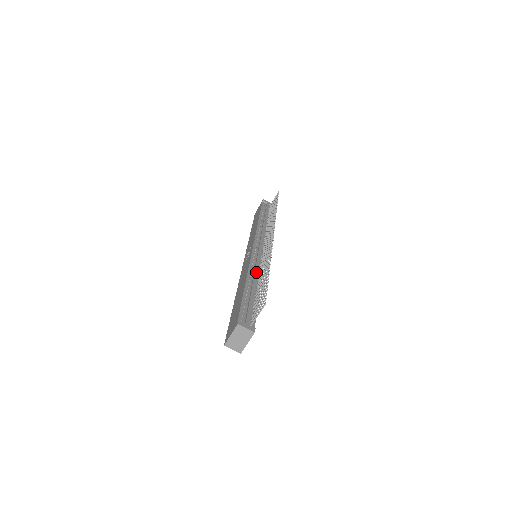
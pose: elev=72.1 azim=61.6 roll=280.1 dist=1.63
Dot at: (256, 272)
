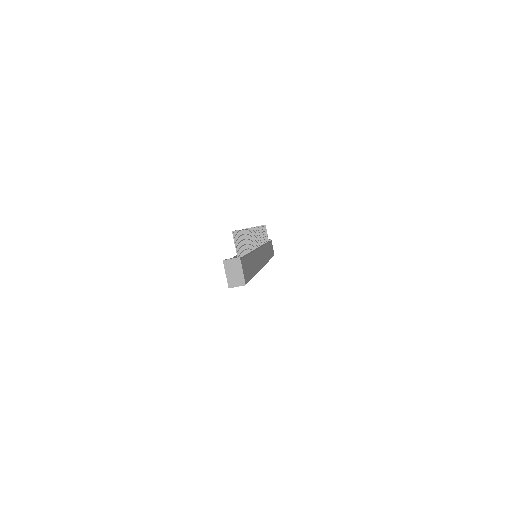
Dot at: occluded
